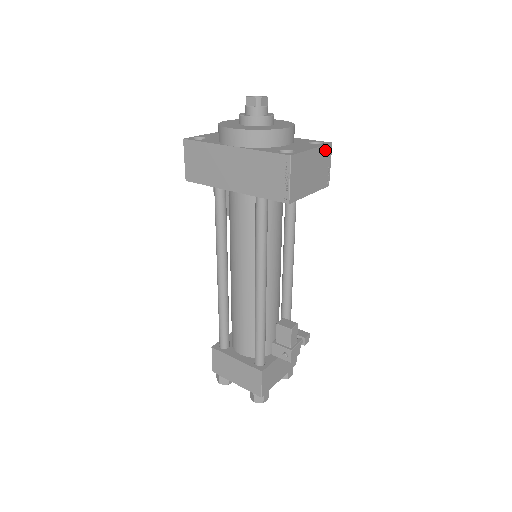
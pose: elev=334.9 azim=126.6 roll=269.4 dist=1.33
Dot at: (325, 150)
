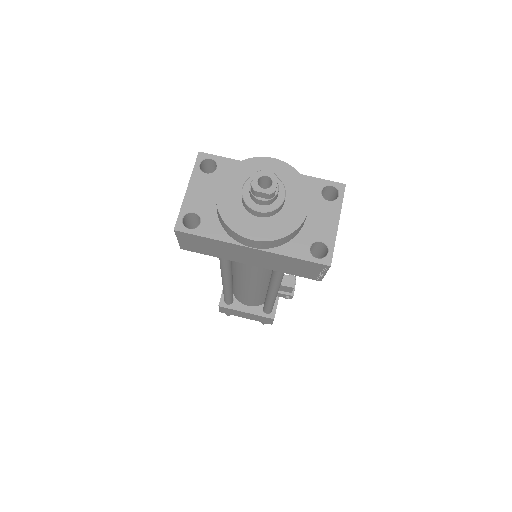
Dot at: (341, 201)
